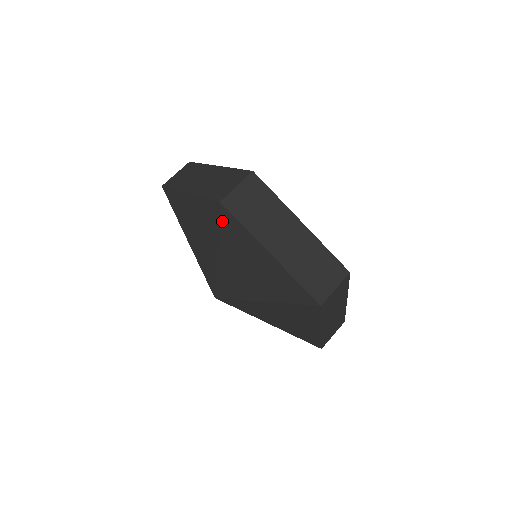
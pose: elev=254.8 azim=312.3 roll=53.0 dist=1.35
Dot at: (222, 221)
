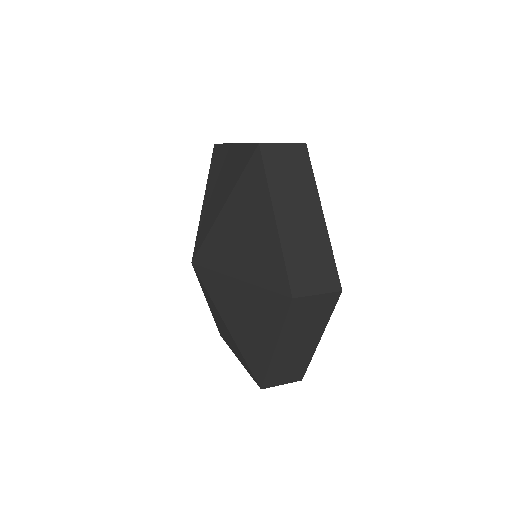
Dot at: (249, 167)
